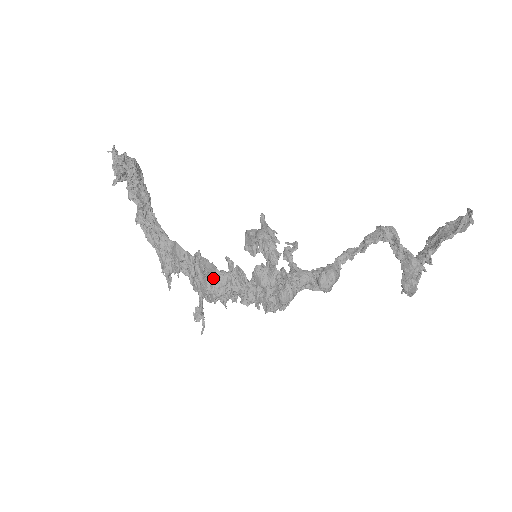
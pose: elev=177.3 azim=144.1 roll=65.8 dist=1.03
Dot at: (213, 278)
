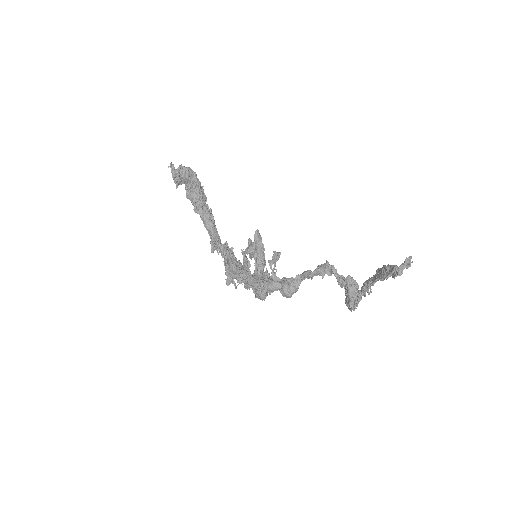
Dot at: (228, 267)
